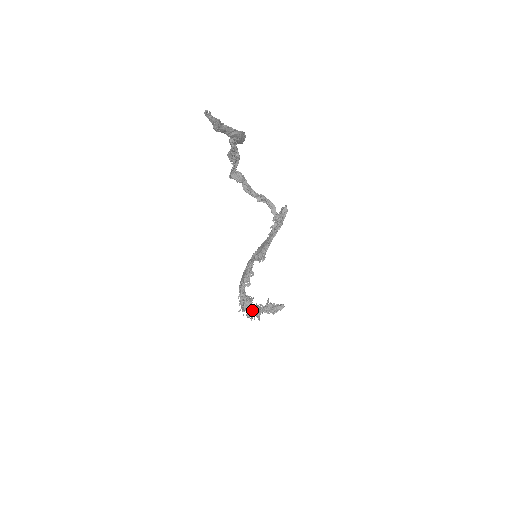
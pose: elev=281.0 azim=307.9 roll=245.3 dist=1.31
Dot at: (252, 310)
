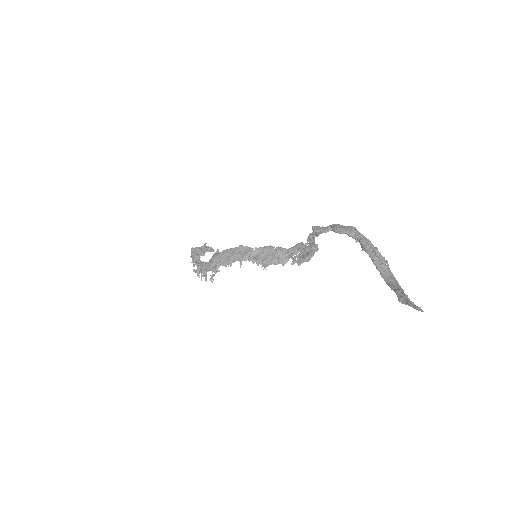
Dot at: occluded
